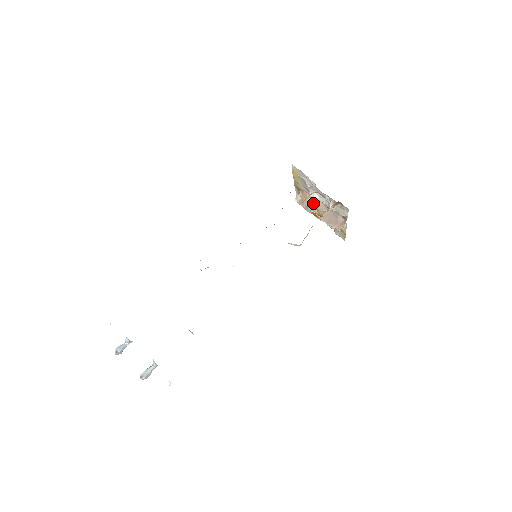
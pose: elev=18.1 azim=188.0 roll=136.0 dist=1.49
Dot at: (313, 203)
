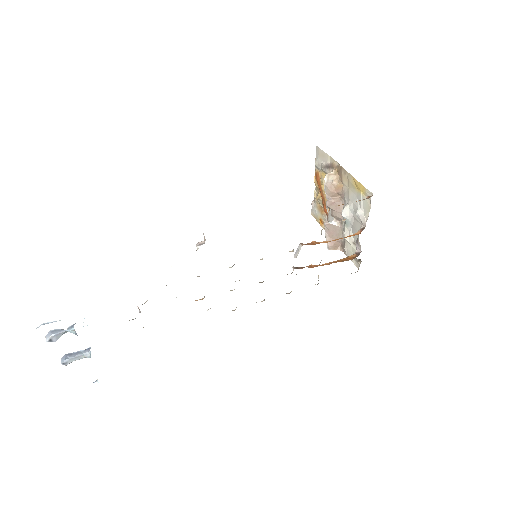
Dot at: (336, 204)
